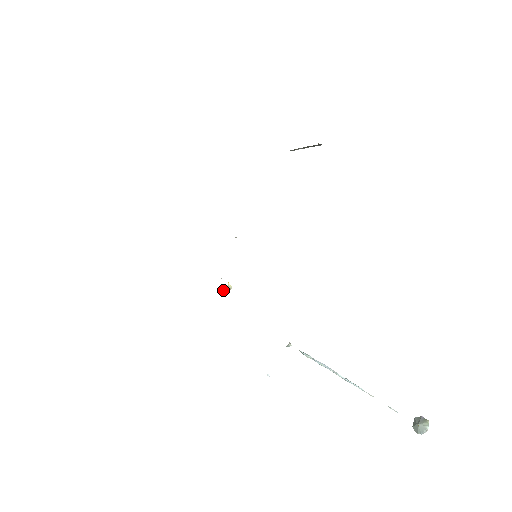
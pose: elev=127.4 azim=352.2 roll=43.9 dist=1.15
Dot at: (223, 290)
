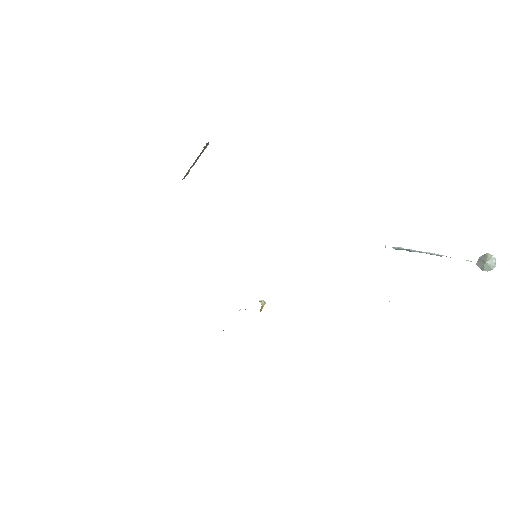
Dot at: (260, 310)
